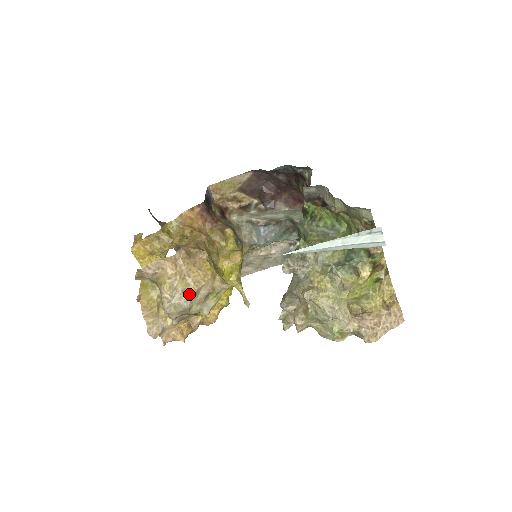
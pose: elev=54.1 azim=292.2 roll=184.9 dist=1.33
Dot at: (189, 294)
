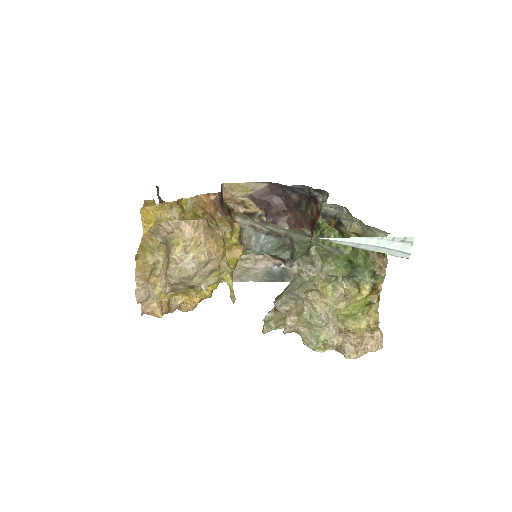
Dot at: (199, 262)
